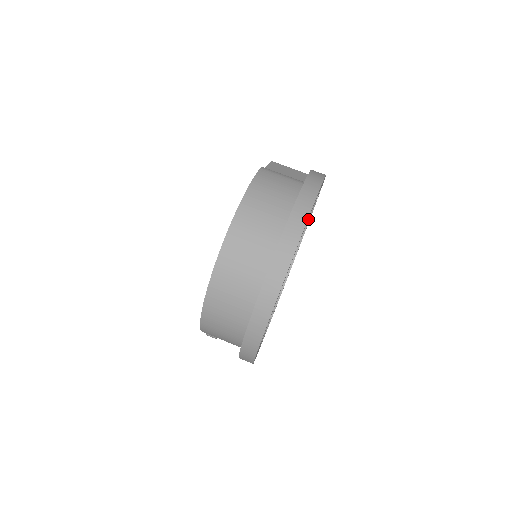
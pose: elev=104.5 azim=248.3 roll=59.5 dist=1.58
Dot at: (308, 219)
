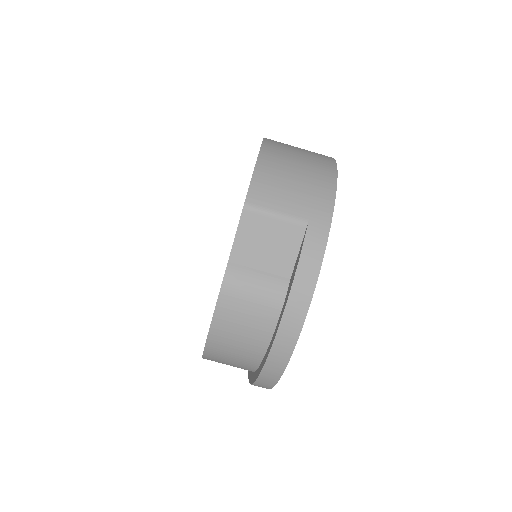
Dot at: occluded
